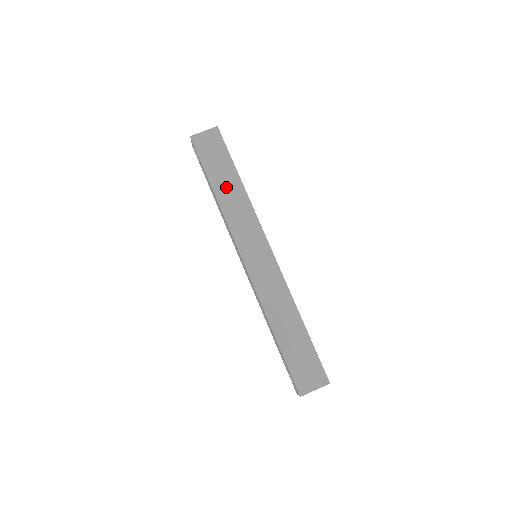
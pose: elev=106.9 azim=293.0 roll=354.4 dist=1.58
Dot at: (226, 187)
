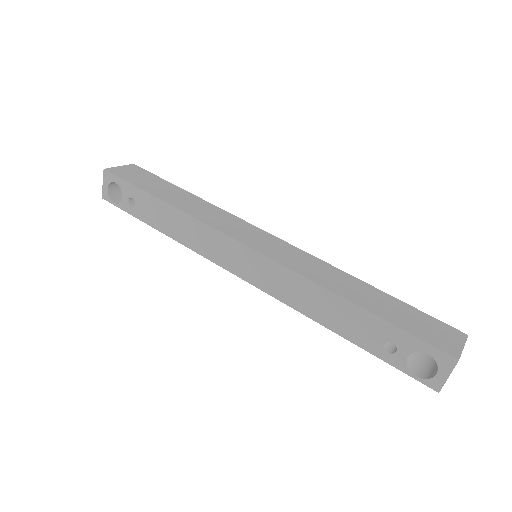
Dot at: (177, 198)
